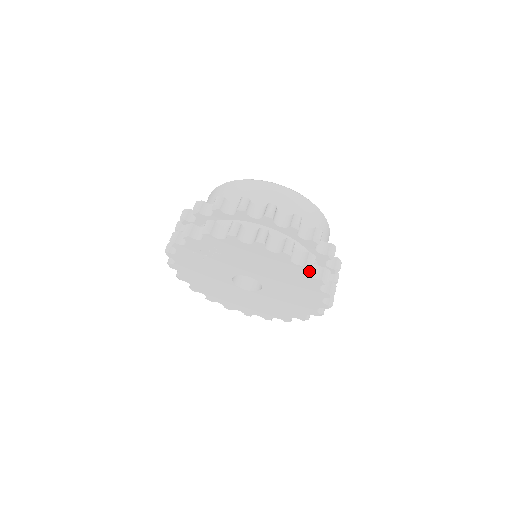
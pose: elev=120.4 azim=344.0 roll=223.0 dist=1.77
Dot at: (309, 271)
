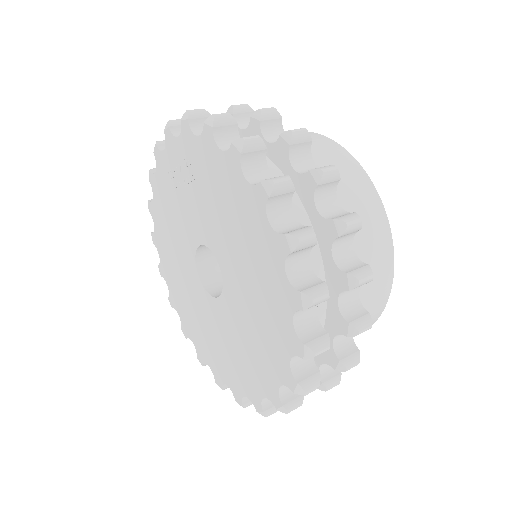
Dot at: (287, 255)
